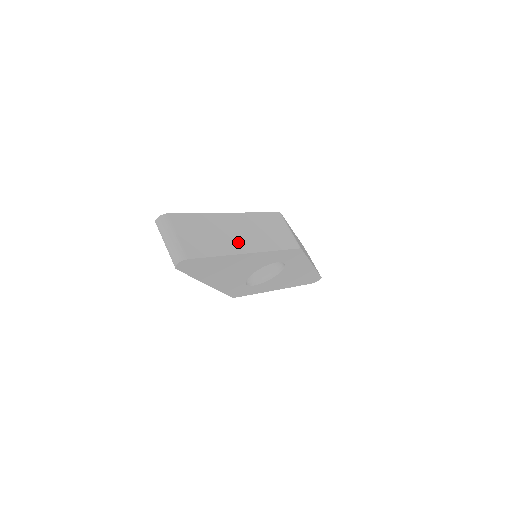
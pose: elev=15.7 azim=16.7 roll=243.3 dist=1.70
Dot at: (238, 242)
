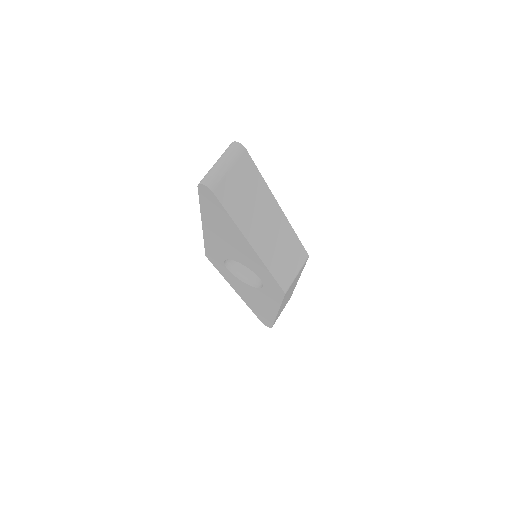
Dot at: (257, 231)
